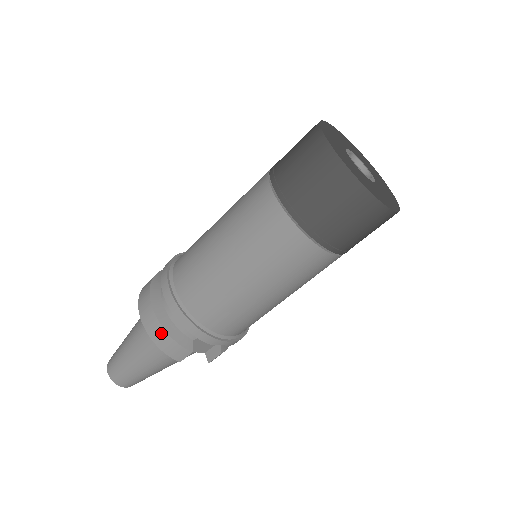
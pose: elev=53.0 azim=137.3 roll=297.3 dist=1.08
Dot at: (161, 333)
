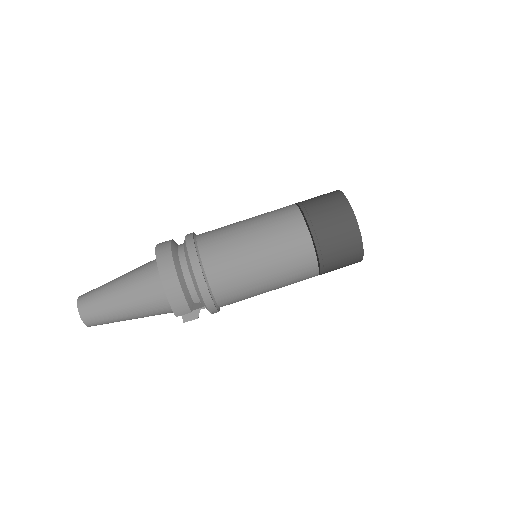
Dot at: (177, 291)
